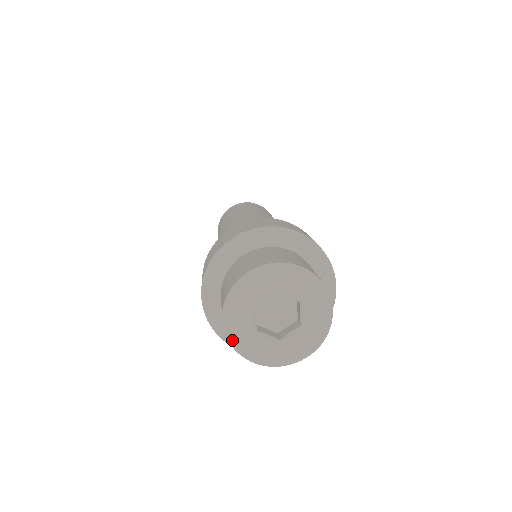
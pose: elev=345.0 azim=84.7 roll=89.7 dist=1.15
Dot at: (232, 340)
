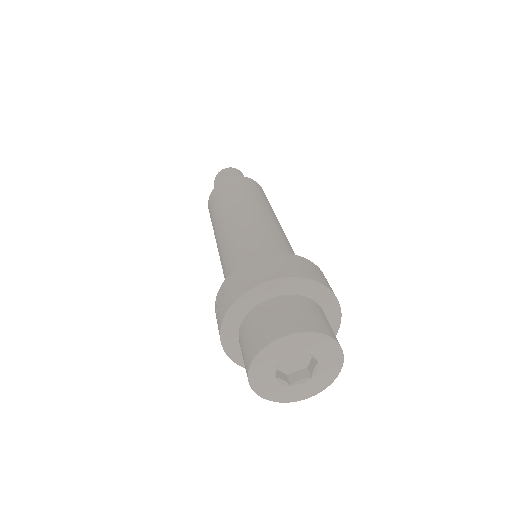
Dot at: (252, 381)
